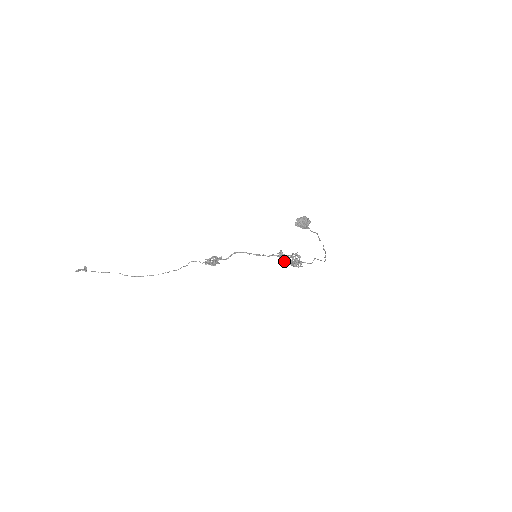
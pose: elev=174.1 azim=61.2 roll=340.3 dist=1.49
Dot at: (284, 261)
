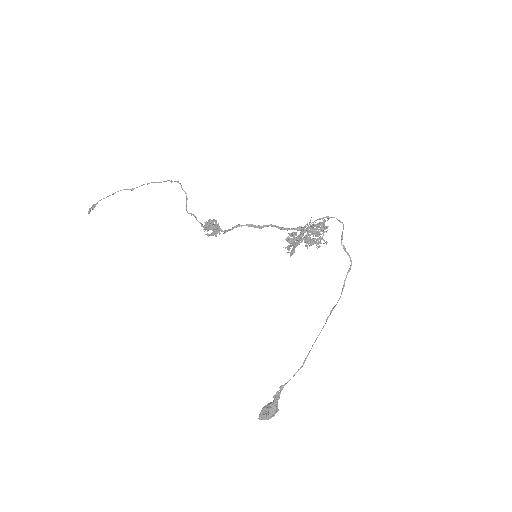
Dot at: (297, 243)
